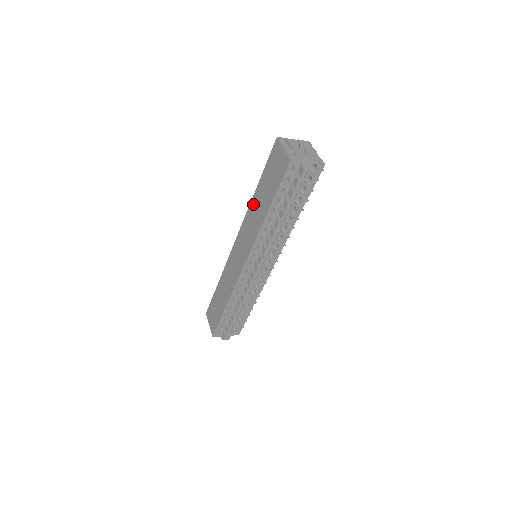
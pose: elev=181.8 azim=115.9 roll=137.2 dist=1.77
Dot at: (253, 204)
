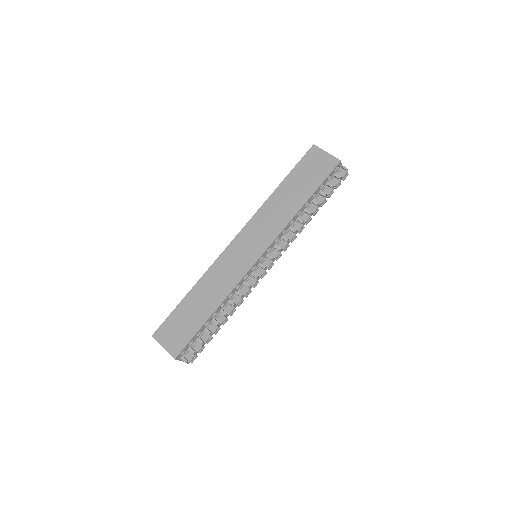
Dot at: (274, 200)
